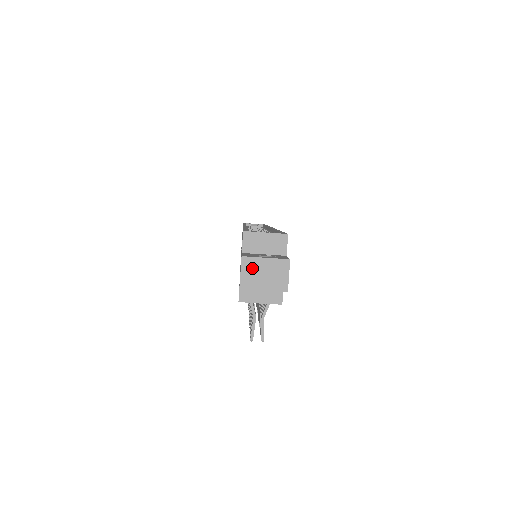
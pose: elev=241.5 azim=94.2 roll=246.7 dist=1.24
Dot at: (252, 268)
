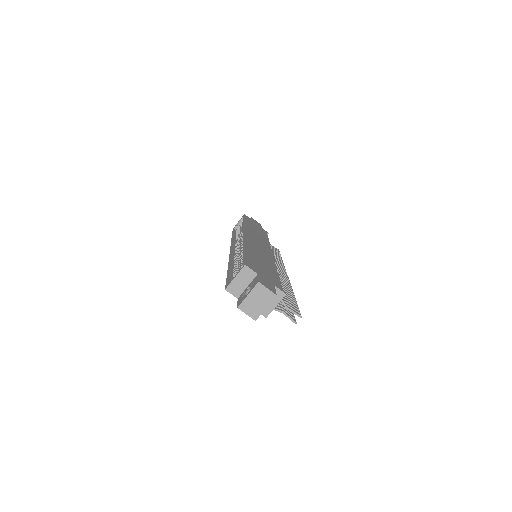
Dot at: (248, 306)
